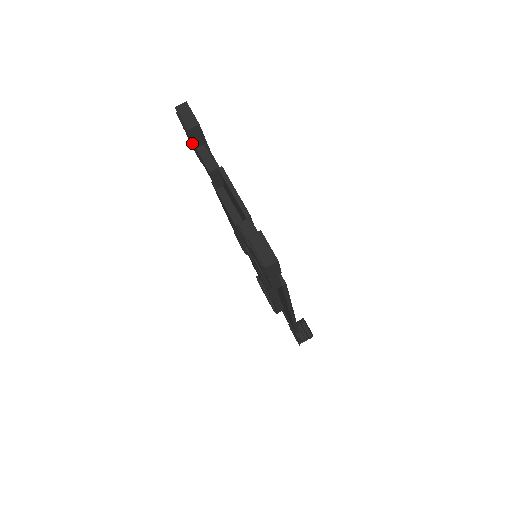
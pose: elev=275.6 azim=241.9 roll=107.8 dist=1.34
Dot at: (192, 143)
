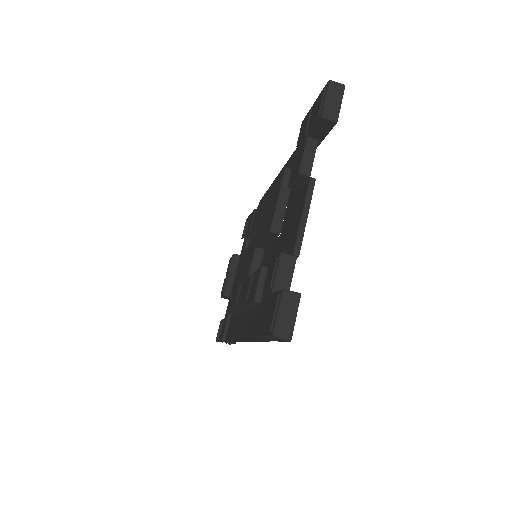
Dot at: (310, 127)
